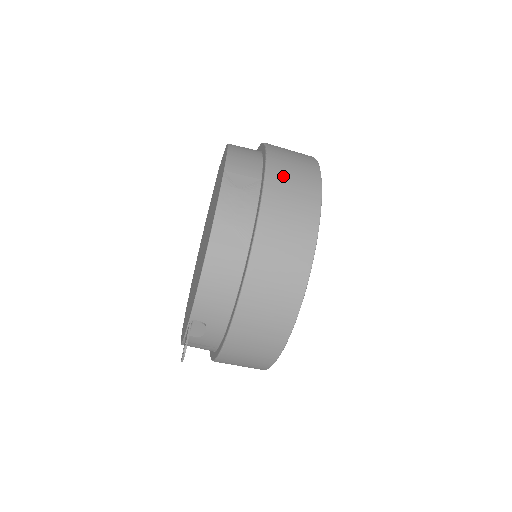
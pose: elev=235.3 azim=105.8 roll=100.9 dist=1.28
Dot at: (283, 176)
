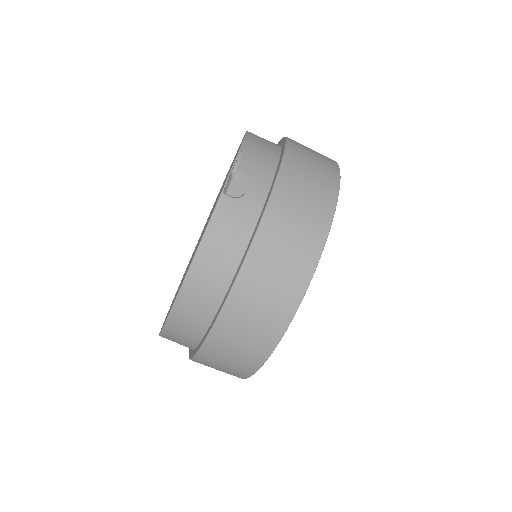
Dot at: occluded
